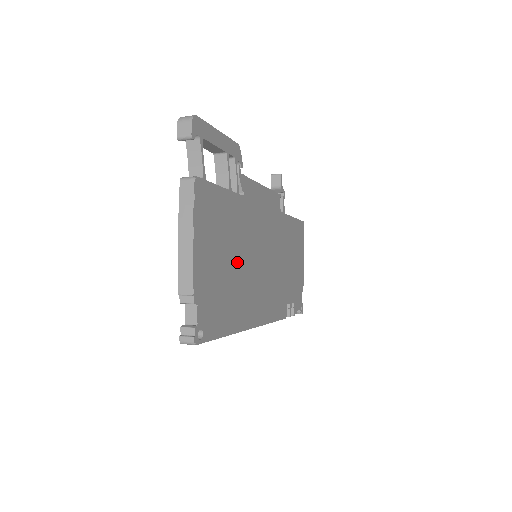
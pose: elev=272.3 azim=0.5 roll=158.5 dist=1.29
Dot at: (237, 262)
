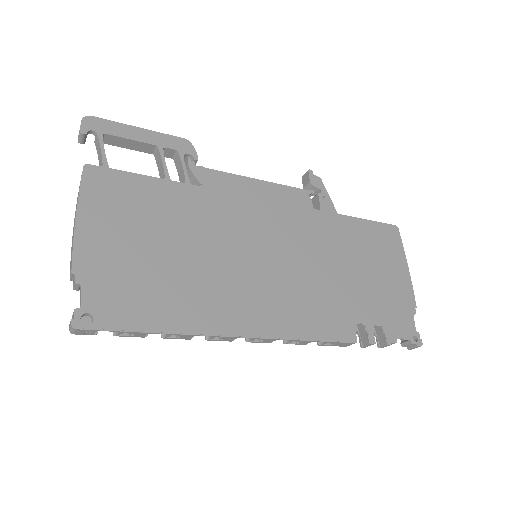
Dot at: (187, 252)
